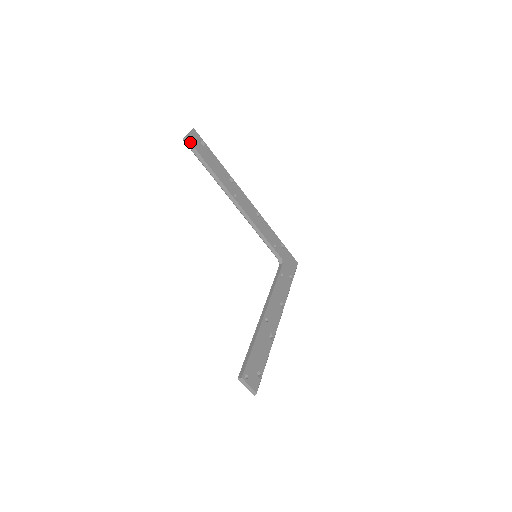
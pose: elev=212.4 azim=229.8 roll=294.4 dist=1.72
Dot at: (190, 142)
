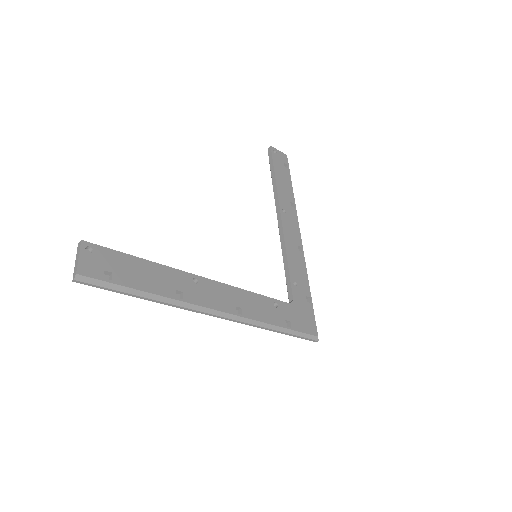
Dot at: (271, 151)
